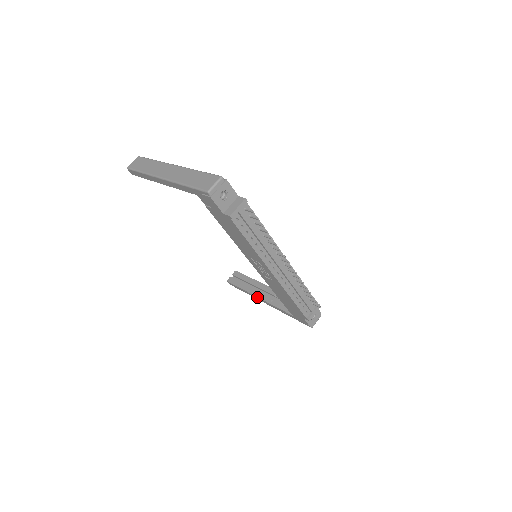
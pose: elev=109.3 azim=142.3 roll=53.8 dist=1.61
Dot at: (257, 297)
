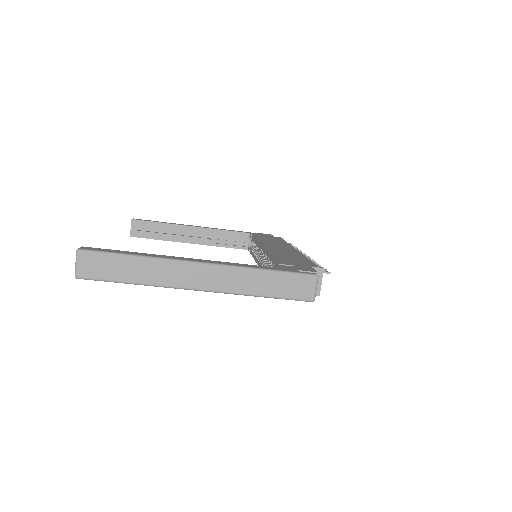
Dot at: occluded
